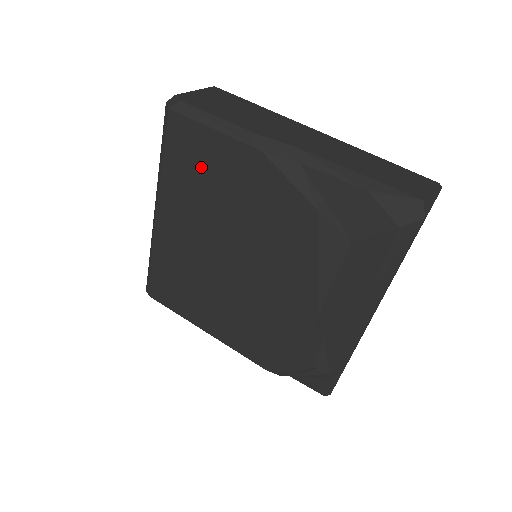
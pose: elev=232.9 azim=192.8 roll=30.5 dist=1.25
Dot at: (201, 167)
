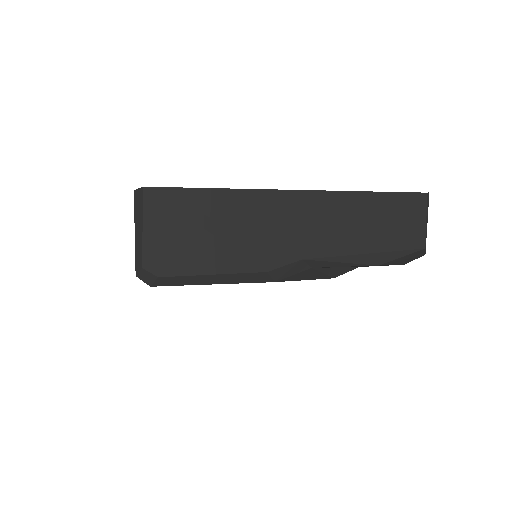
Dot at: occluded
